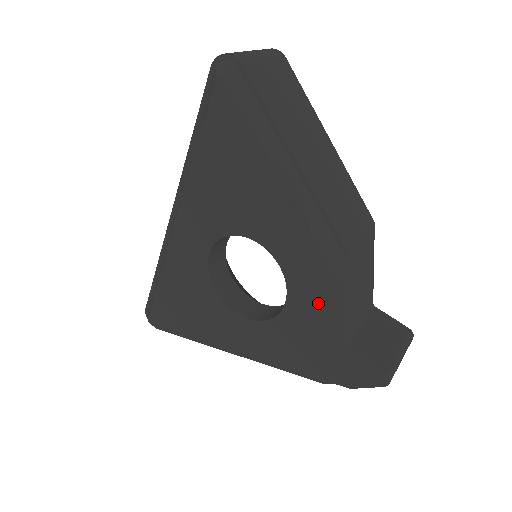
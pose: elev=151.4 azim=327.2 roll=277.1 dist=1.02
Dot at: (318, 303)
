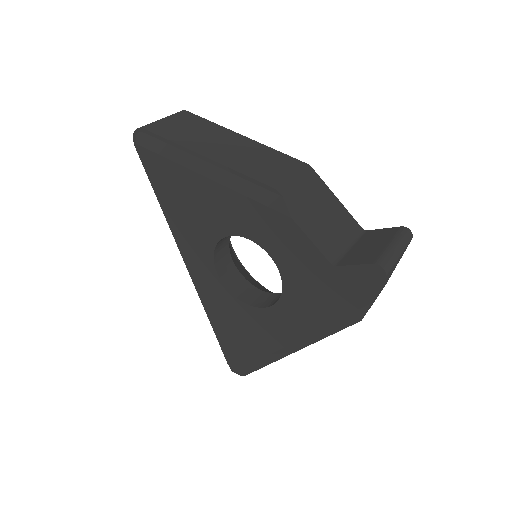
Dot at: (291, 247)
